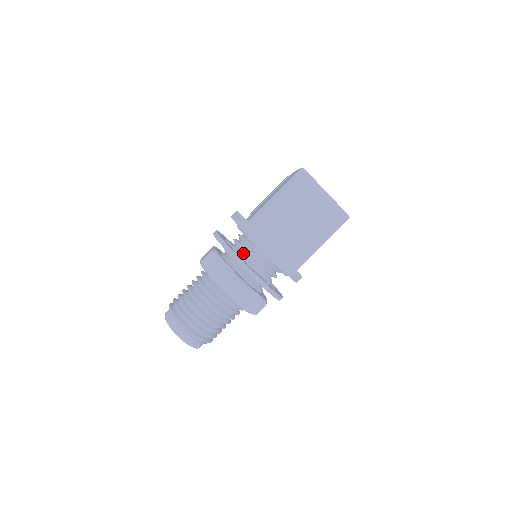
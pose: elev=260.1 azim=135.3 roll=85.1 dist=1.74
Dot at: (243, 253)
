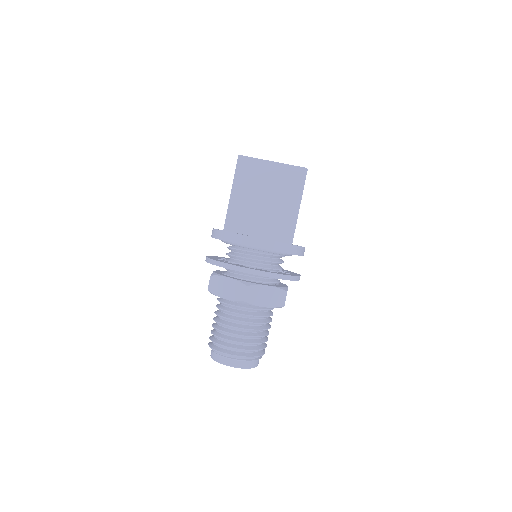
Dot at: (238, 260)
